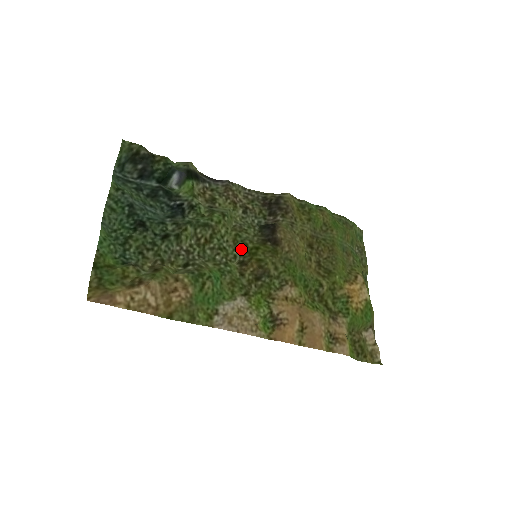
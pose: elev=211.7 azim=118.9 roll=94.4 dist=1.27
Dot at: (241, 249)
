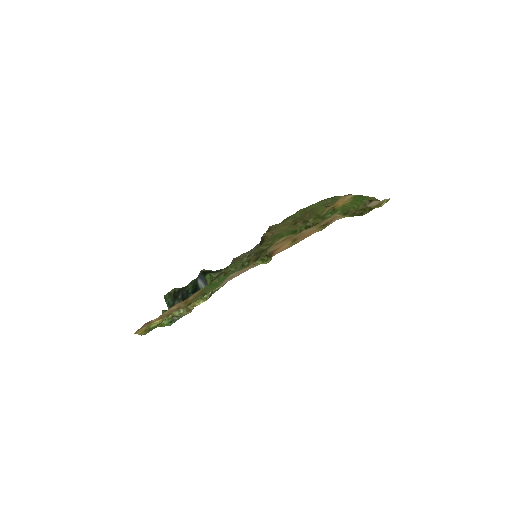
Dot at: occluded
